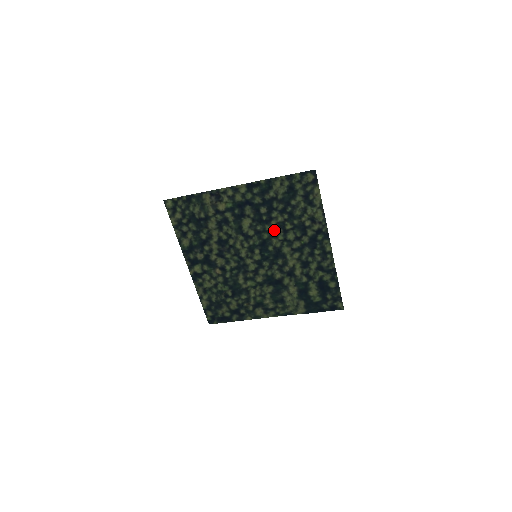
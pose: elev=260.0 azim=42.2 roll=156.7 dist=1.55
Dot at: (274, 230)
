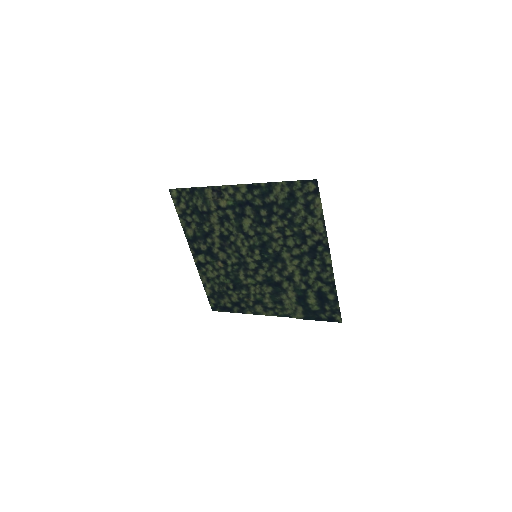
Dot at: (274, 234)
